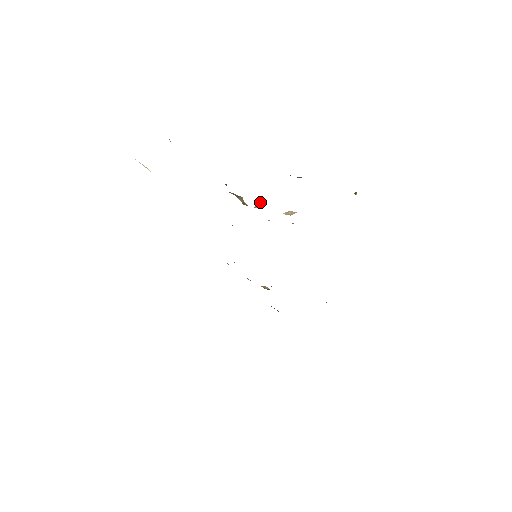
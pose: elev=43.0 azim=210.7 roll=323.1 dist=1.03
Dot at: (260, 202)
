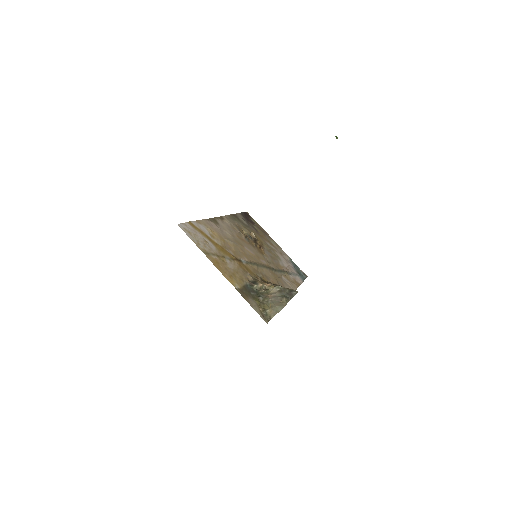
Dot at: (271, 287)
